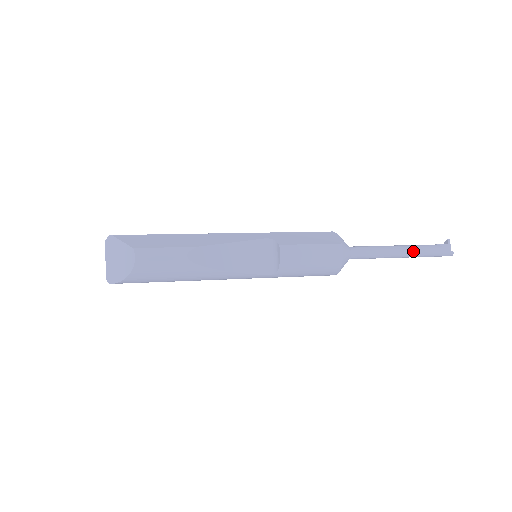
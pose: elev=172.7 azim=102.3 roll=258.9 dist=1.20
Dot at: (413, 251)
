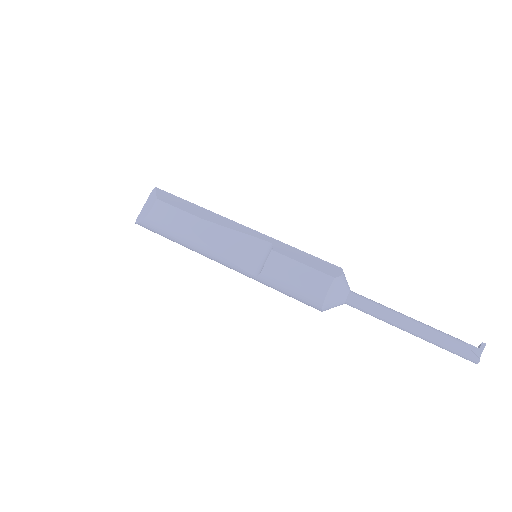
Dot at: (423, 331)
